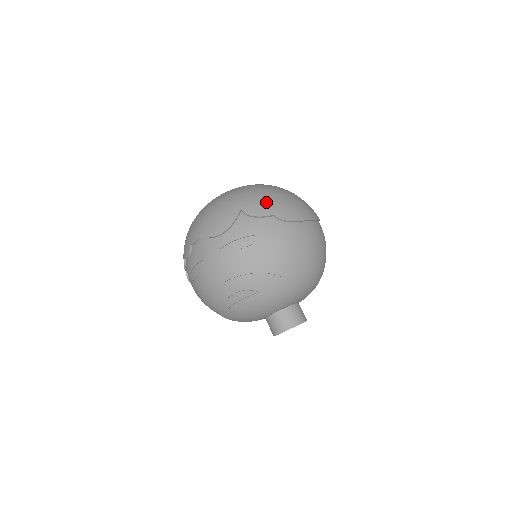
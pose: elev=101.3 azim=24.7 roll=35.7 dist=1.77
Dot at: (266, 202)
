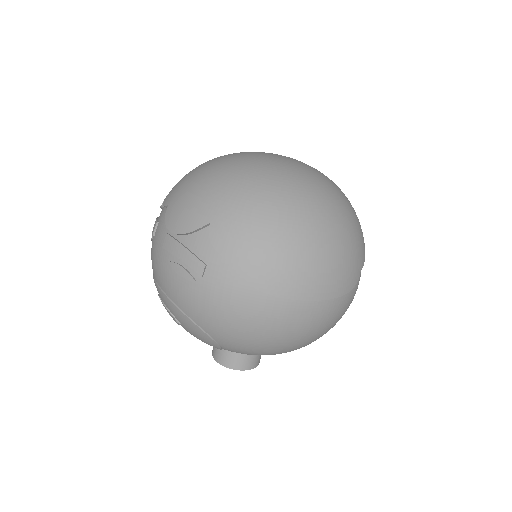
Dot at: (249, 238)
